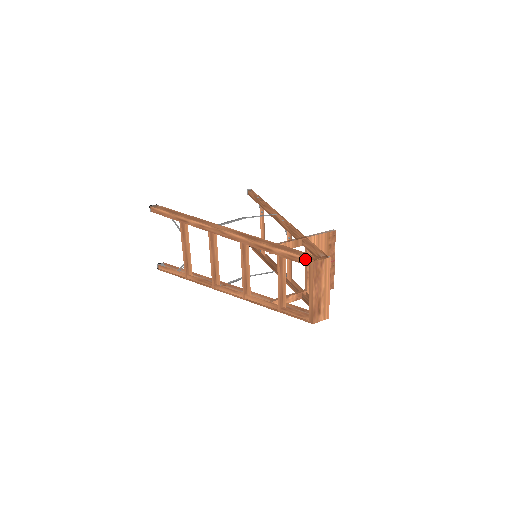
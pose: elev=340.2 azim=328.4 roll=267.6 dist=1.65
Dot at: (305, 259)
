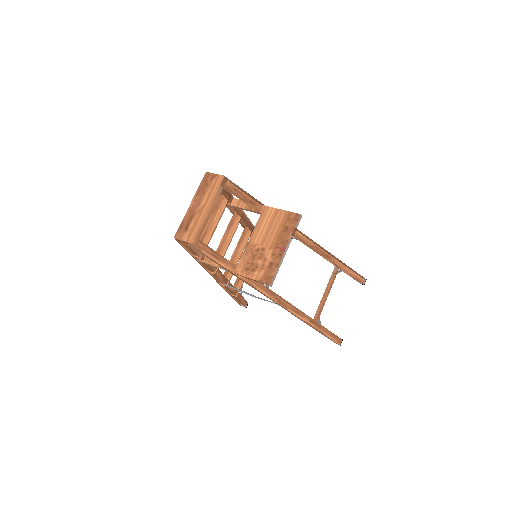
Dot at: occluded
